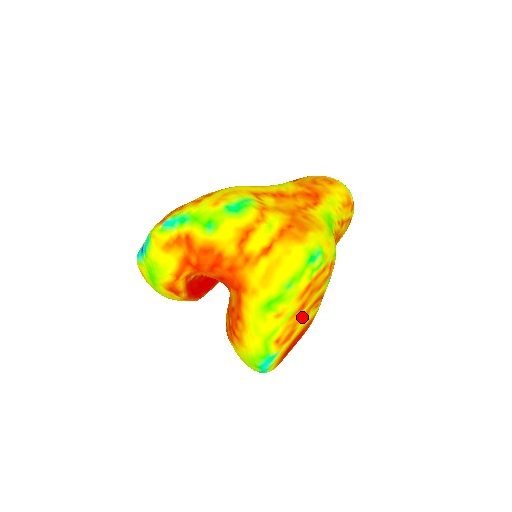
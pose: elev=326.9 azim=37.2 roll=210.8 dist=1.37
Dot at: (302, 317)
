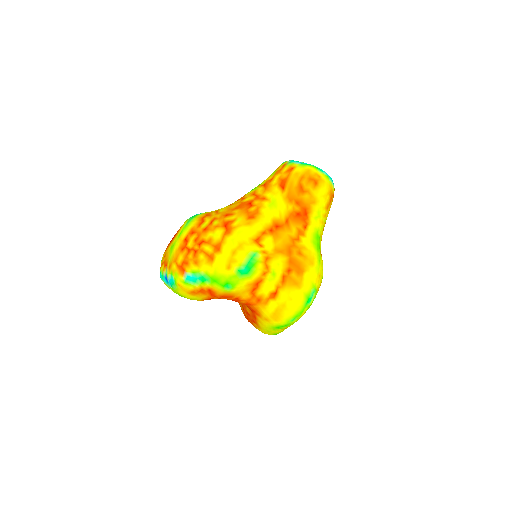
Dot at: occluded
